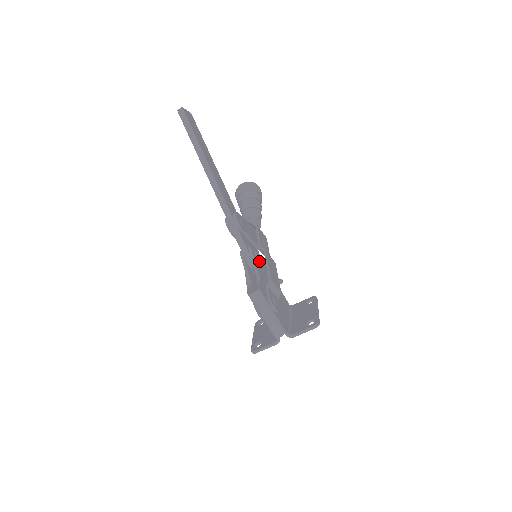
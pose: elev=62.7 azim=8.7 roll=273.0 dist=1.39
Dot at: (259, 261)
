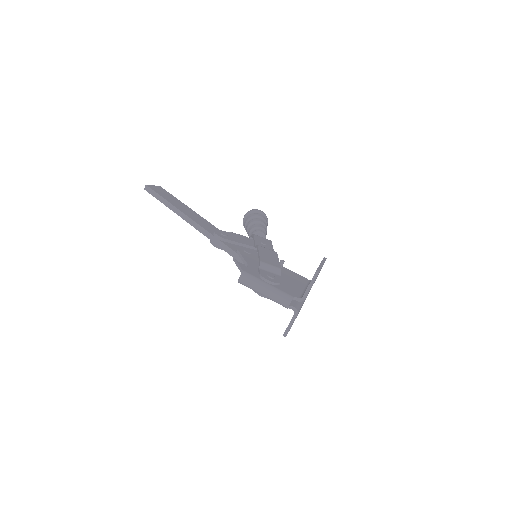
Dot at: (251, 255)
